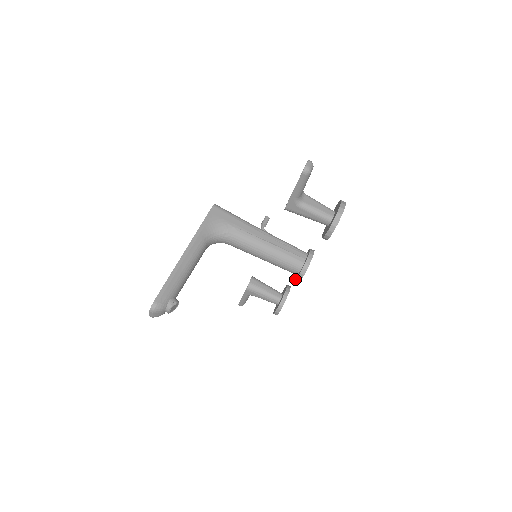
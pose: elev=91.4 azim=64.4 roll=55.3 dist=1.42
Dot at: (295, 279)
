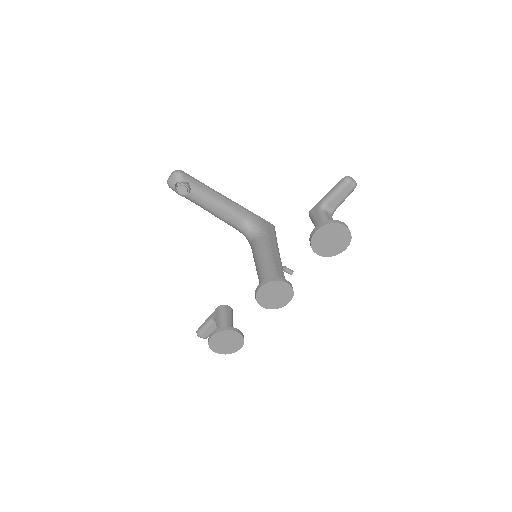
Dot at: occluded
